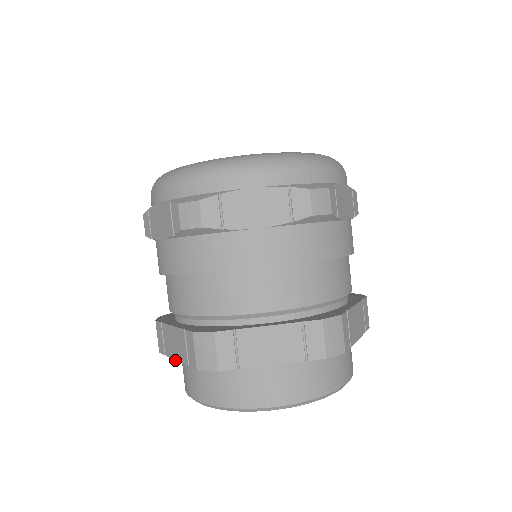
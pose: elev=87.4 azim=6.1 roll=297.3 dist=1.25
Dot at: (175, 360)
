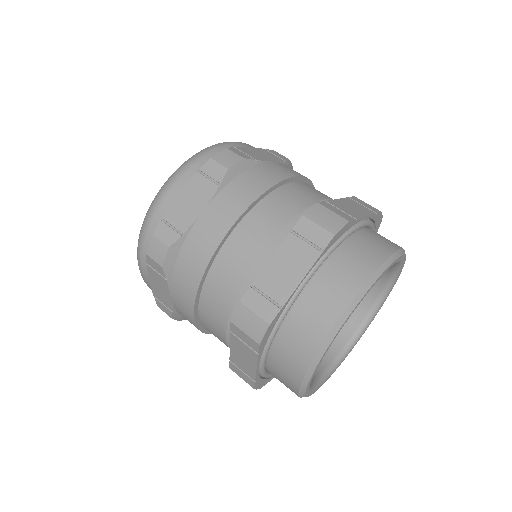
Dot at: (300, 282)
